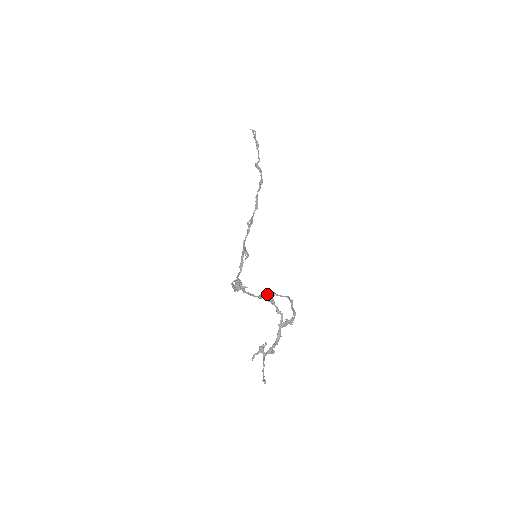
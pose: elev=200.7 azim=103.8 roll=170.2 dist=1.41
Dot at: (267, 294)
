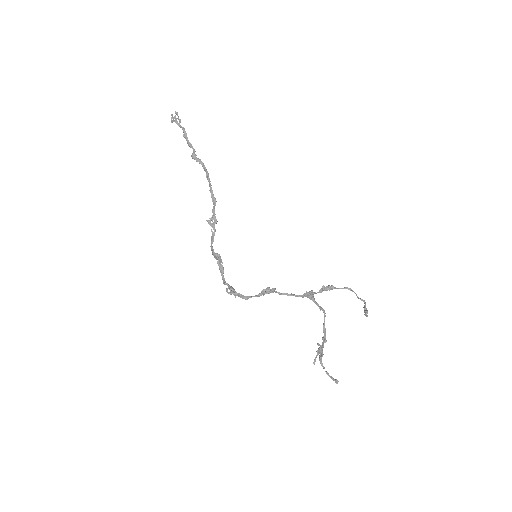
Dot at: (326, 289)
